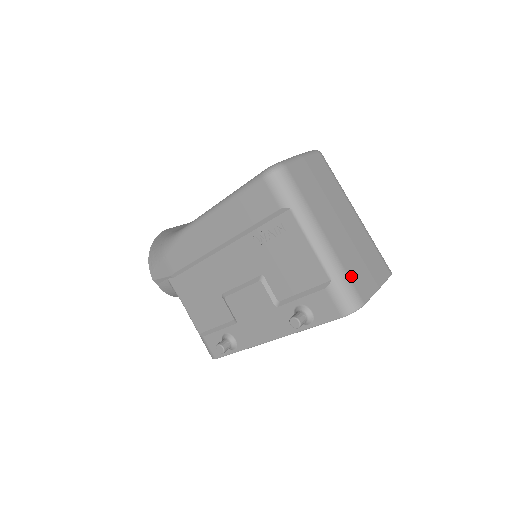
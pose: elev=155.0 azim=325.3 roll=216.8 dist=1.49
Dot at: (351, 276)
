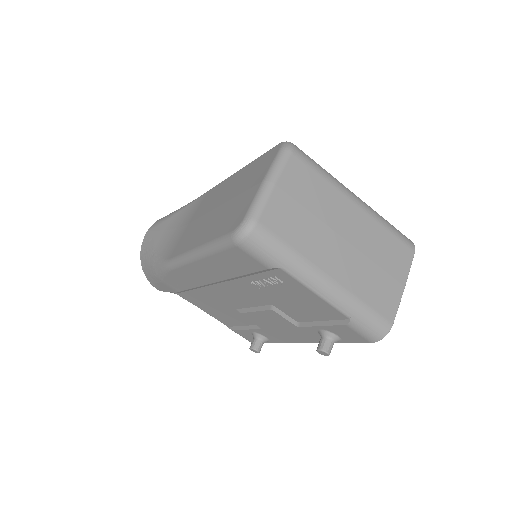
Dot at: (371, 303)
